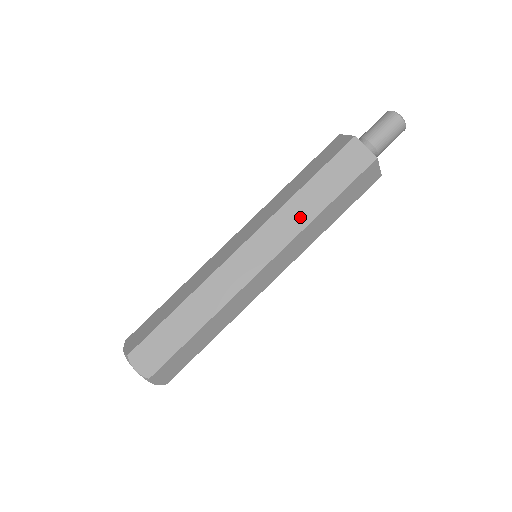
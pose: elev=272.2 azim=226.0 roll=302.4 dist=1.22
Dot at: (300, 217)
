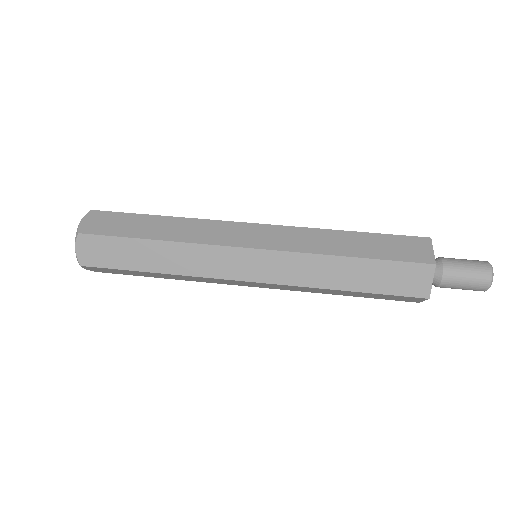
Dot at: (320, 245)
